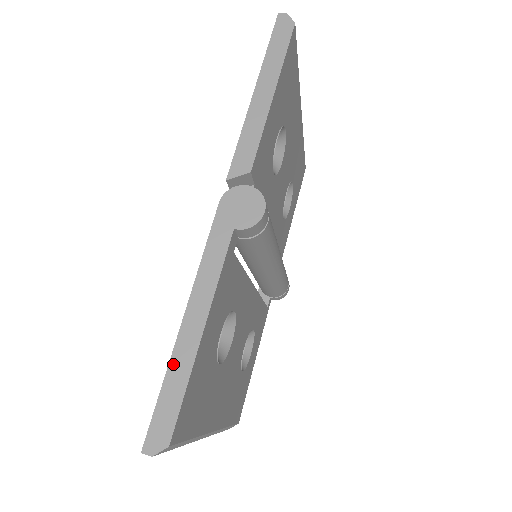
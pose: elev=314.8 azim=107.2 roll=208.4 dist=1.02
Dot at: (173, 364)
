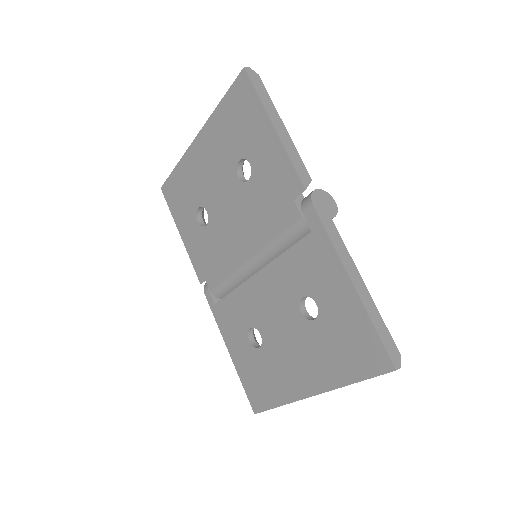
Dot at: (369, 312)
